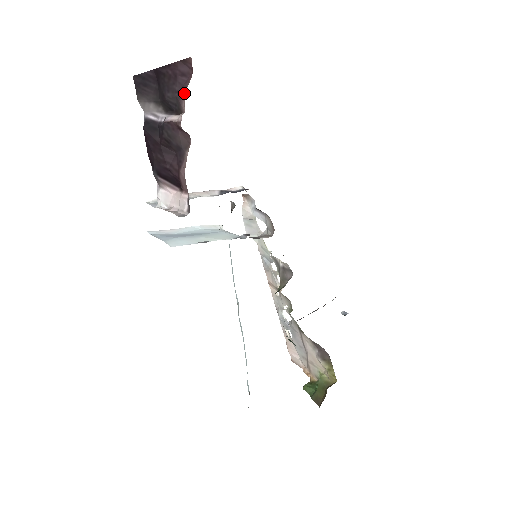
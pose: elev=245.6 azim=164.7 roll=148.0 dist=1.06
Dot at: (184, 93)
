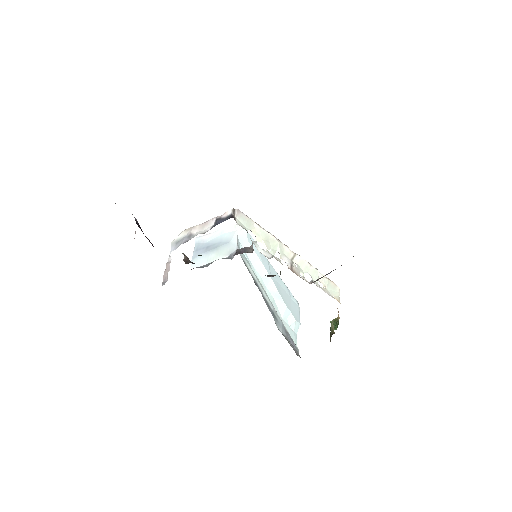
Dot at: occluded
